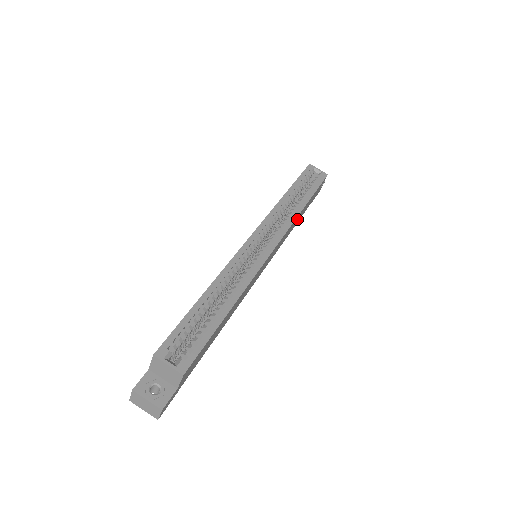
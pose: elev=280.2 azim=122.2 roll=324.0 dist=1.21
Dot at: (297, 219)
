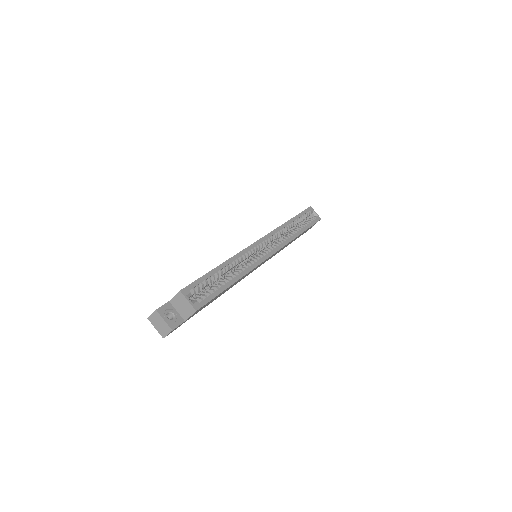
Dot at: occluded
